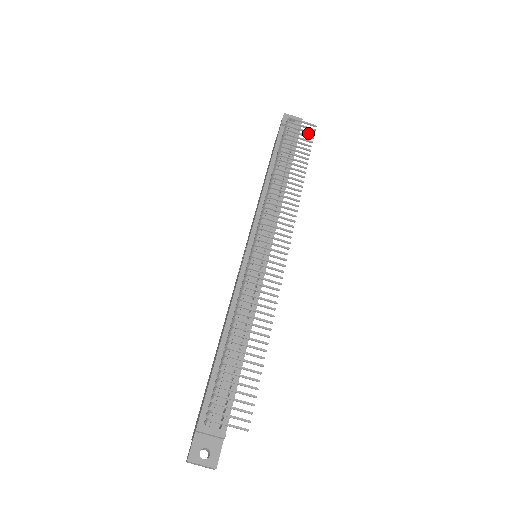
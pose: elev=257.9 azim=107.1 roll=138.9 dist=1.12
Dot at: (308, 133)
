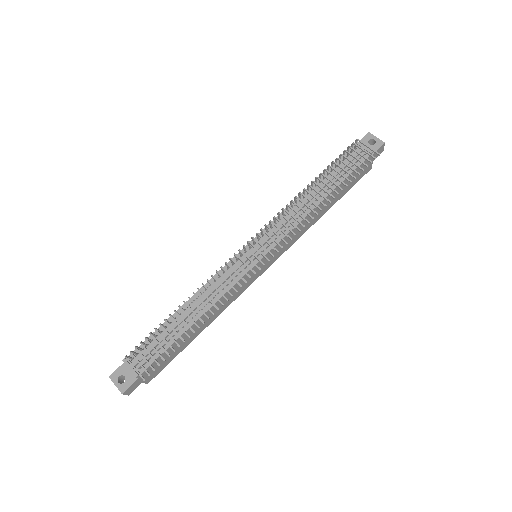
Dot at: (366, 159)
